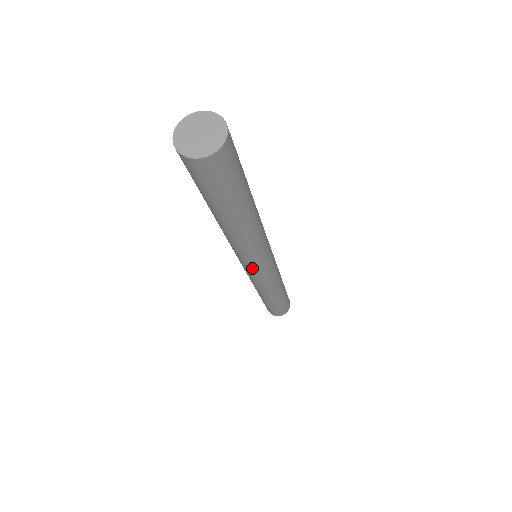
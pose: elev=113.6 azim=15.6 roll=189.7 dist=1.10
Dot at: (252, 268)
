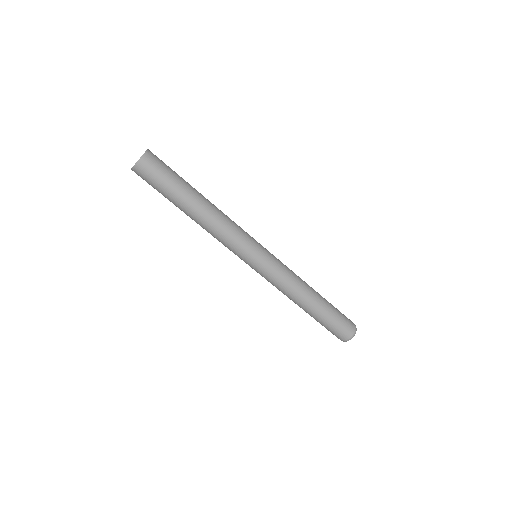
Dot at: occluded
